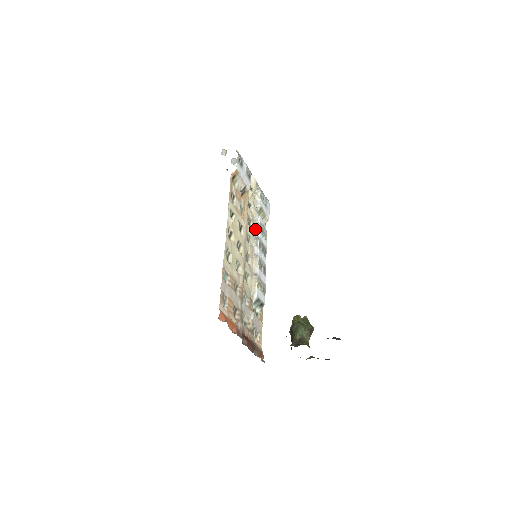
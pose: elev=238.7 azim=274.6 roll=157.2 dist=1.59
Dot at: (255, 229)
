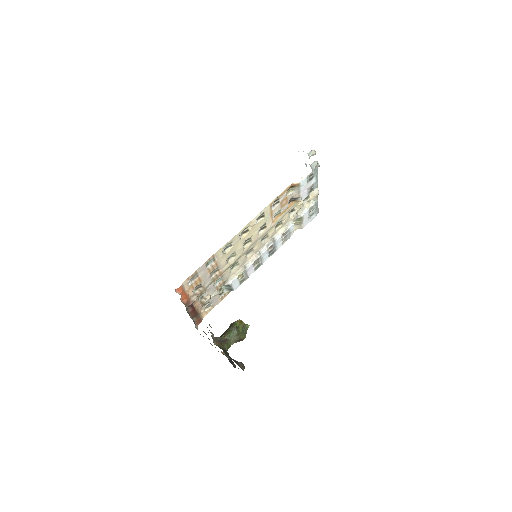
Dot at: (279, 232)
